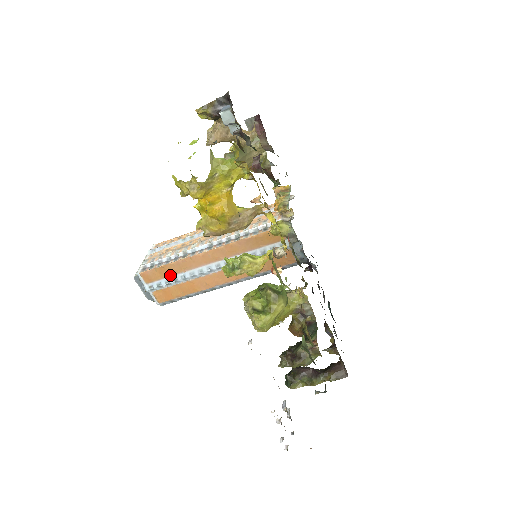
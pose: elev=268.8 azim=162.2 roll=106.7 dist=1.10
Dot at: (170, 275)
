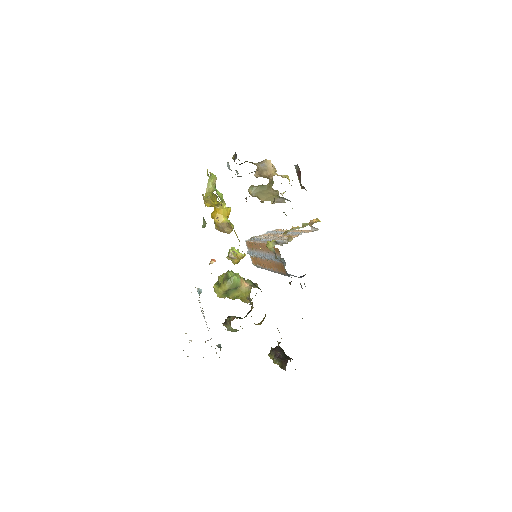
Dot at: (253, 249)
